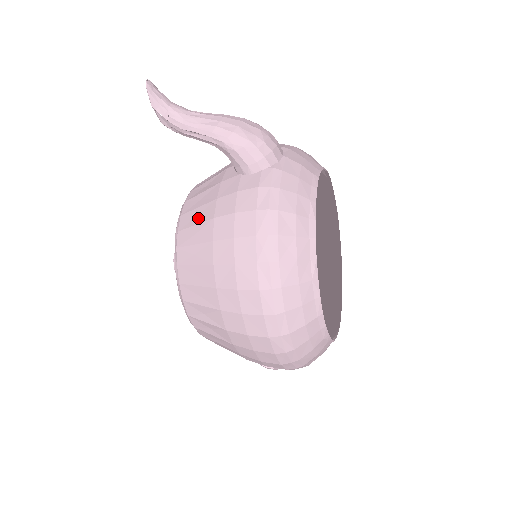
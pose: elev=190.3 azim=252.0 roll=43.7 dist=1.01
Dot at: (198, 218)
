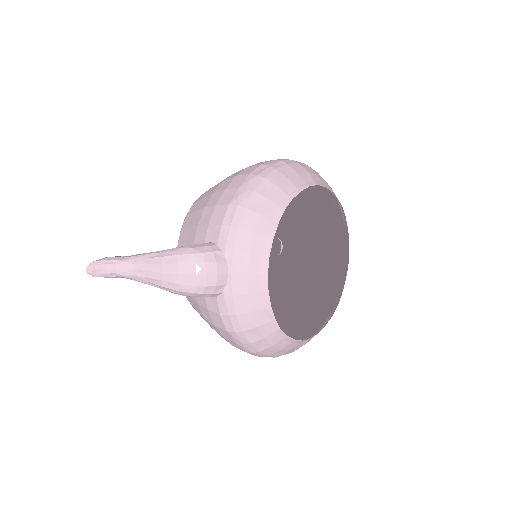
Dot at: (193, 304)
